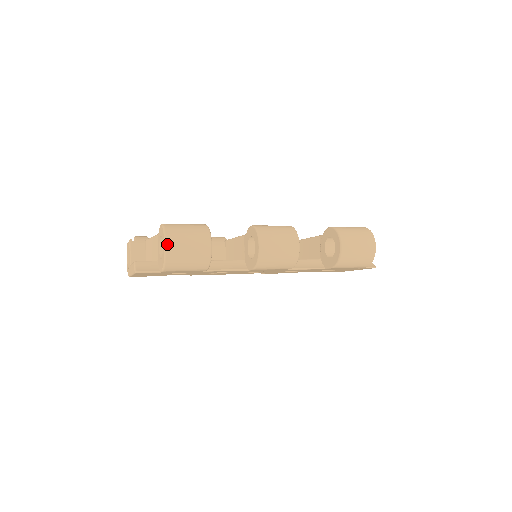
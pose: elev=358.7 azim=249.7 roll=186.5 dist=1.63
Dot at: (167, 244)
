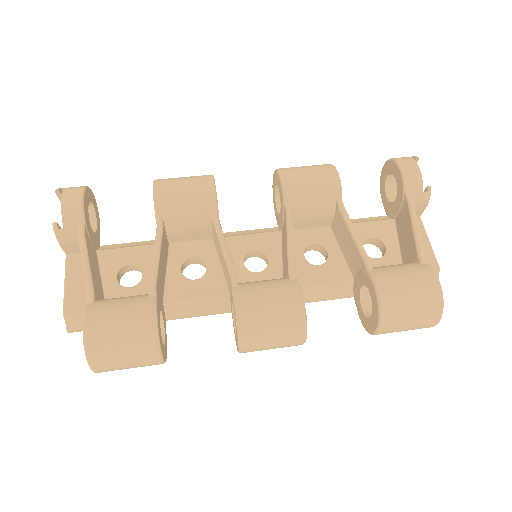
Dot at: (95, 371)
